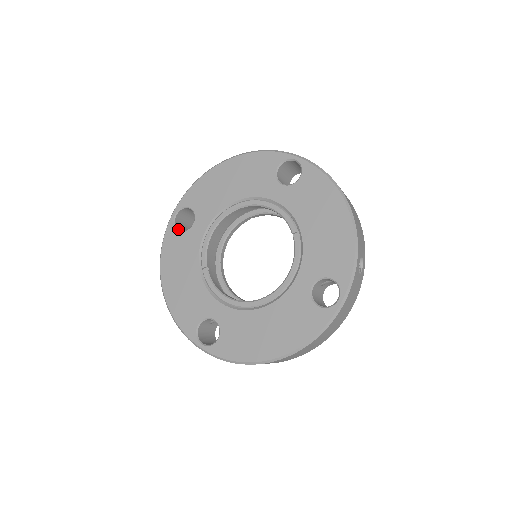
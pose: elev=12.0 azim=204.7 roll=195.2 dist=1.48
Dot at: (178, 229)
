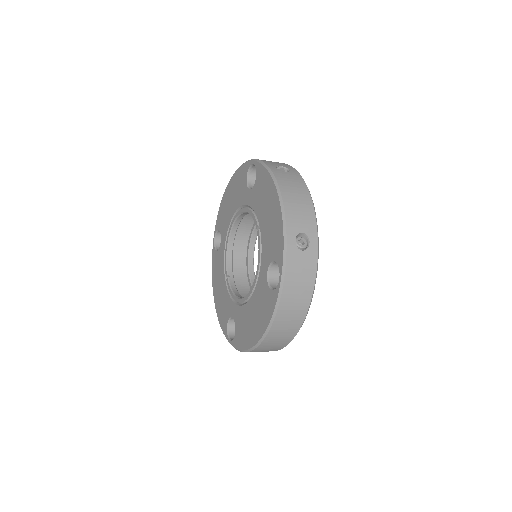
Dot at: (216, 249)
